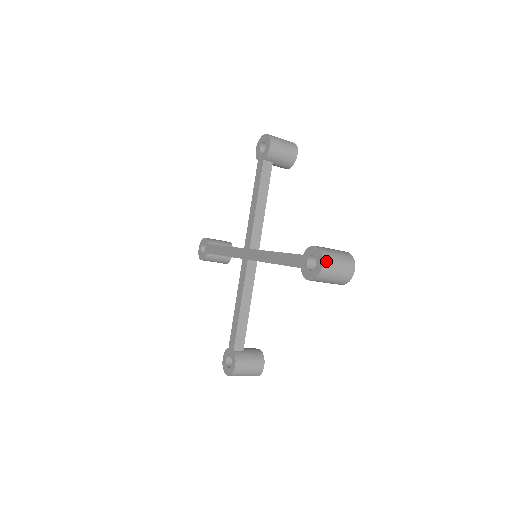
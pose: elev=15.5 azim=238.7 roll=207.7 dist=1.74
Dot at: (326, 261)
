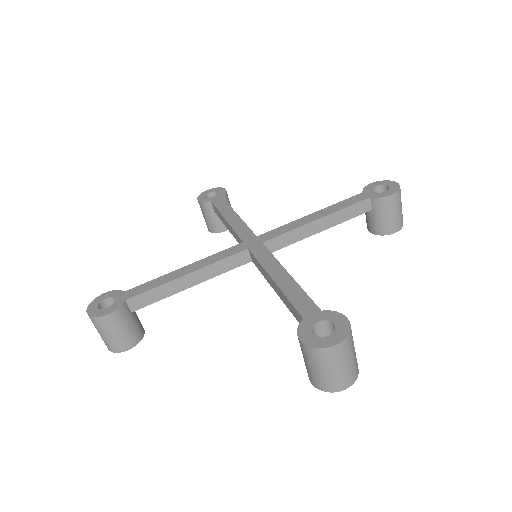
Dot at: (343, 346)
